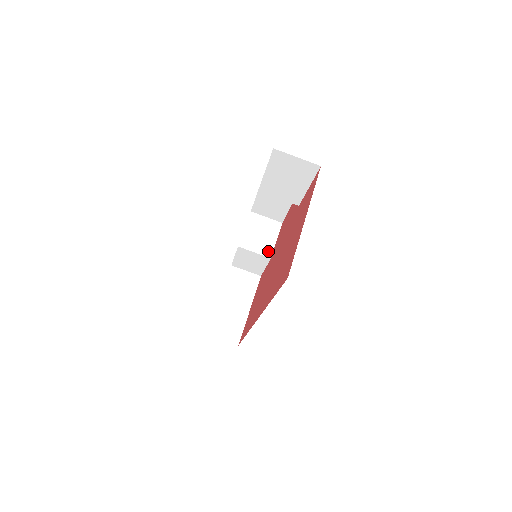
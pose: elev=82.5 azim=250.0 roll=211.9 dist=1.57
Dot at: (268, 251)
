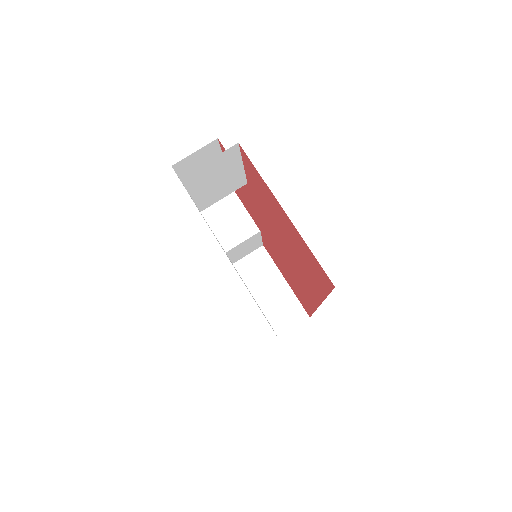
Dot at: (251, 228)
